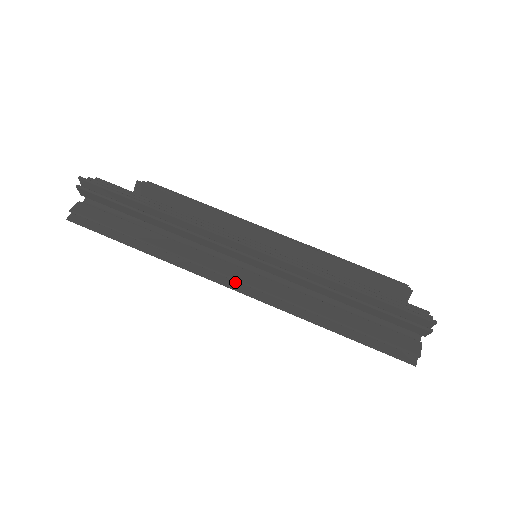
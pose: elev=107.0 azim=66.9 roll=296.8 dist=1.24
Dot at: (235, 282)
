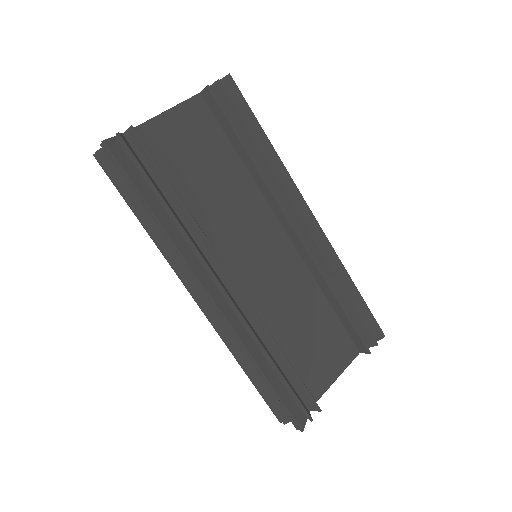
Dot at: (199, 297)
